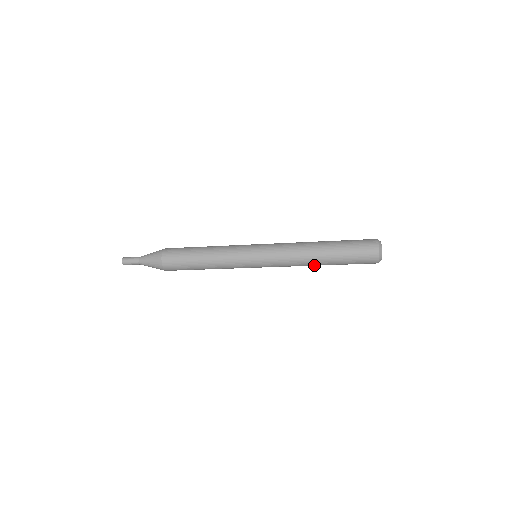
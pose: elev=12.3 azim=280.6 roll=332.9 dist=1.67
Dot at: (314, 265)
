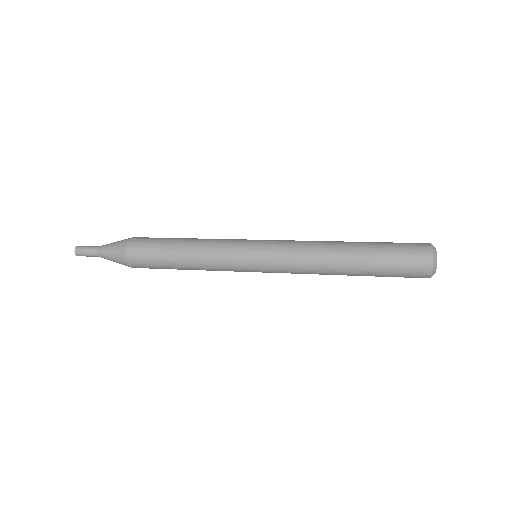
Dot at: occluded
